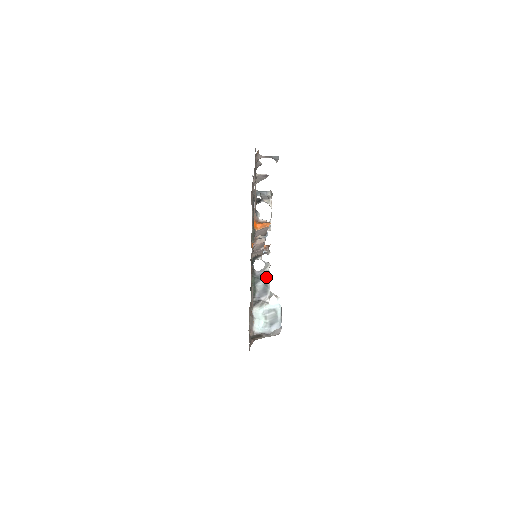
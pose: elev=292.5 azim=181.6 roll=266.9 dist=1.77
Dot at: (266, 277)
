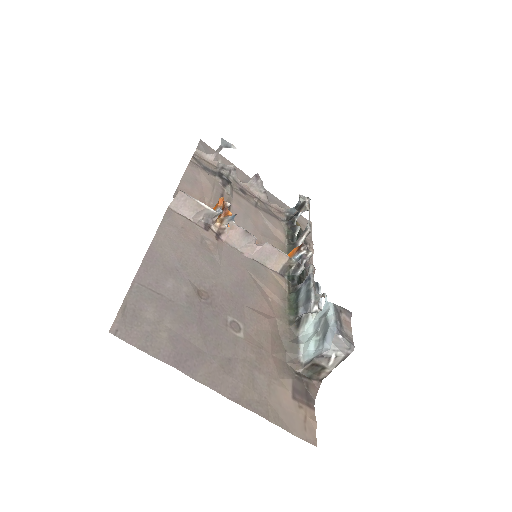
Dot at: (306, 281)
